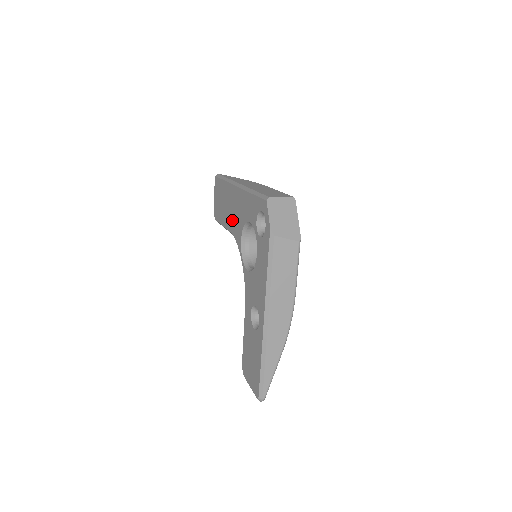
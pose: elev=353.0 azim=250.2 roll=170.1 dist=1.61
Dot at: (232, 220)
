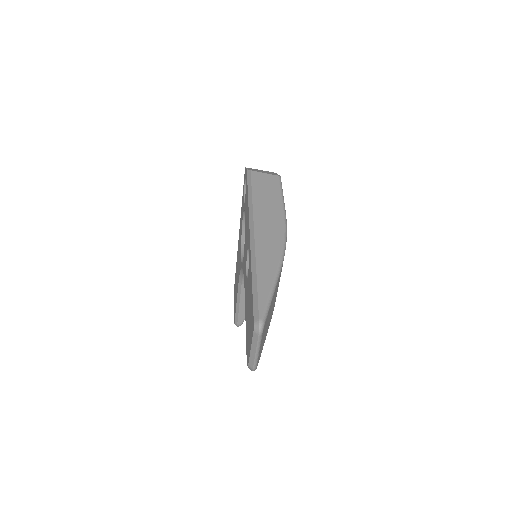
Dot at: (238, 269)
